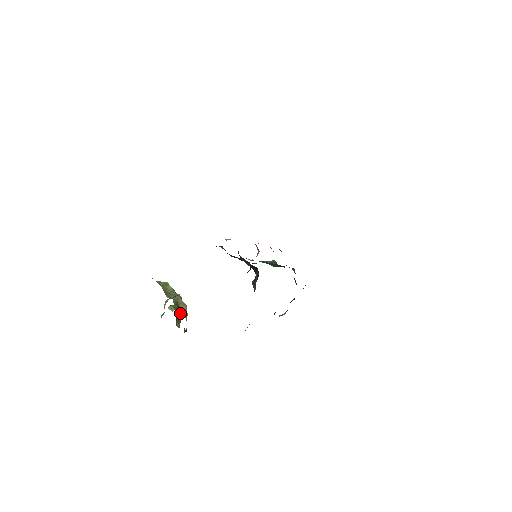
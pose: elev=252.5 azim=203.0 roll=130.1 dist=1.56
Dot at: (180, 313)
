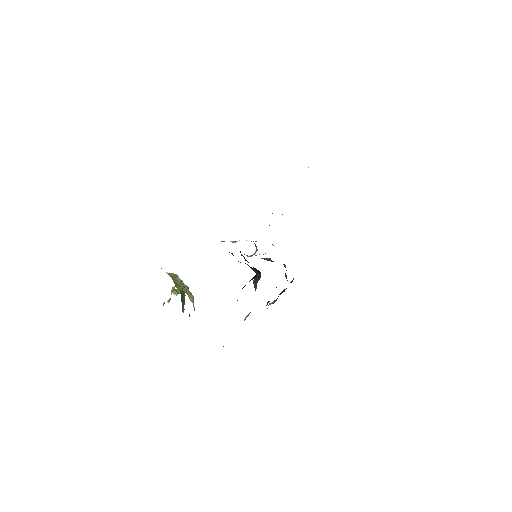
Dot at: (184, 299)
